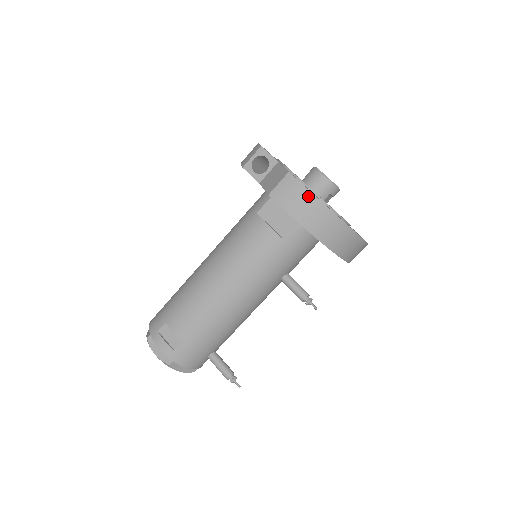
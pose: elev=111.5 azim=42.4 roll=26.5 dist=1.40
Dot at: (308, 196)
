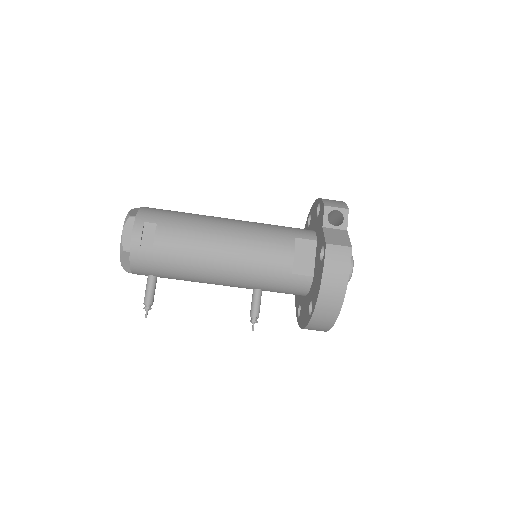
Dot at: (345, 273)
